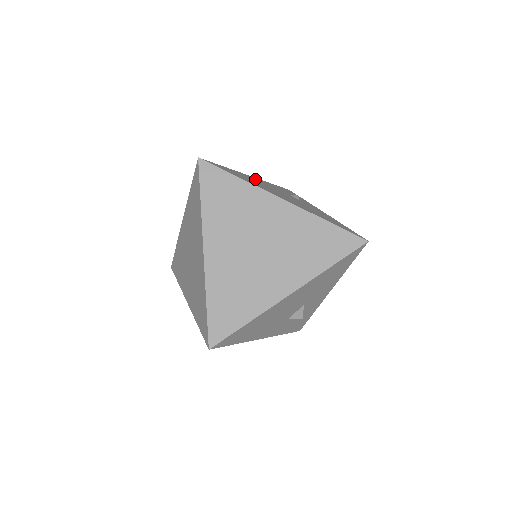
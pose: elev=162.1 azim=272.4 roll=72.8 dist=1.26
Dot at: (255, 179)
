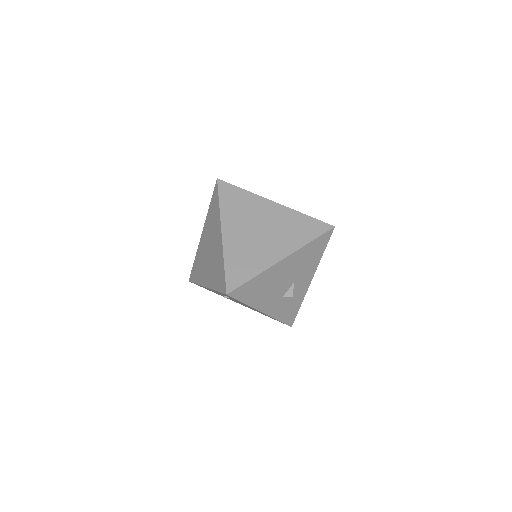
Dot at: occluded
